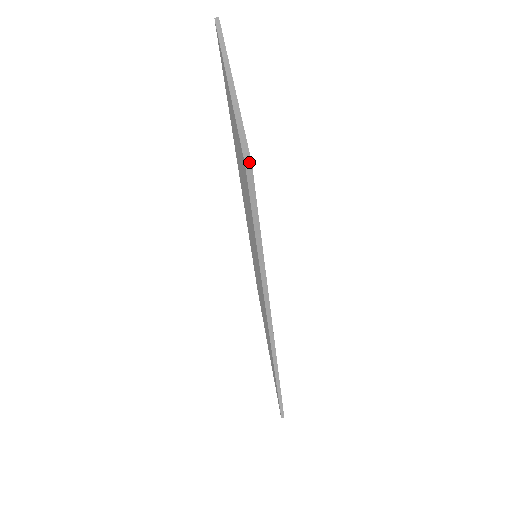
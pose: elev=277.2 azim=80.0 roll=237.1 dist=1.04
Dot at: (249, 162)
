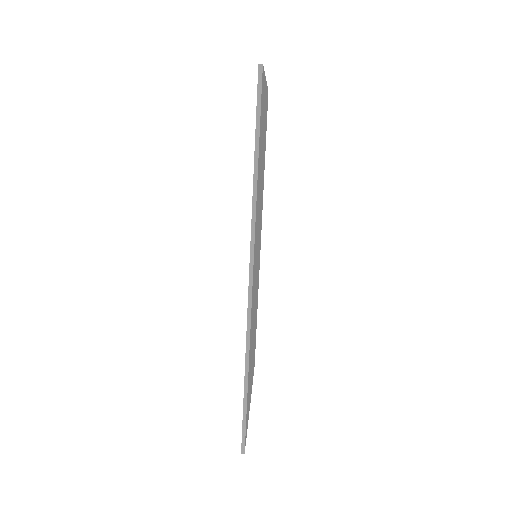
Dot at: occluded
